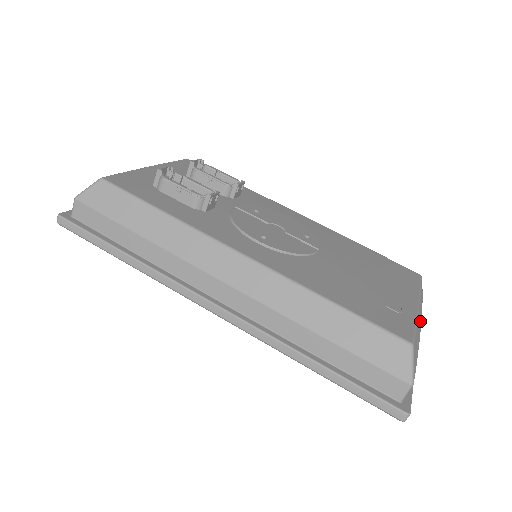
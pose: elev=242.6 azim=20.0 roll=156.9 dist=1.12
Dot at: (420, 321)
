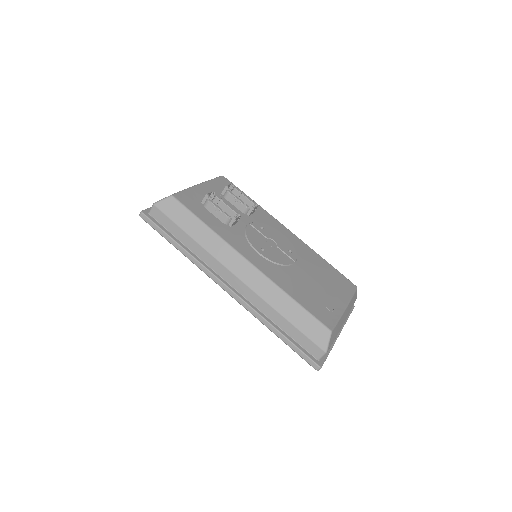
Dot at: (346, 317)
